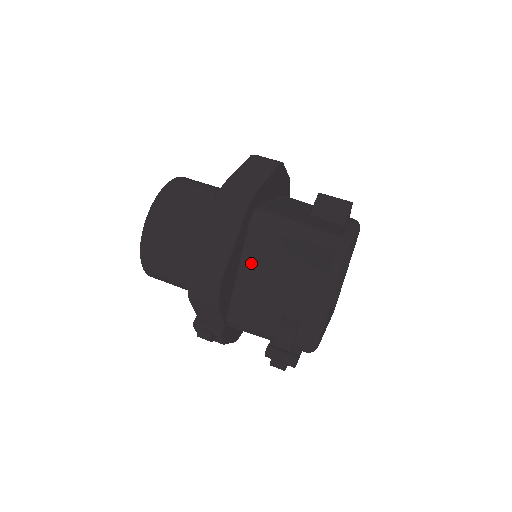
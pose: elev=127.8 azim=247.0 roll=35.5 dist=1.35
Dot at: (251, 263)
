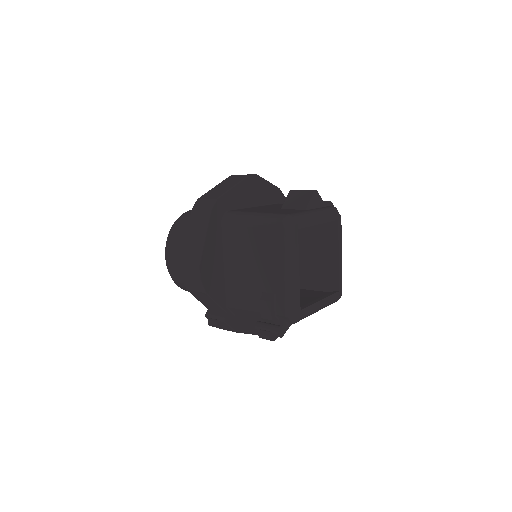
Dot at: (230, 255)
